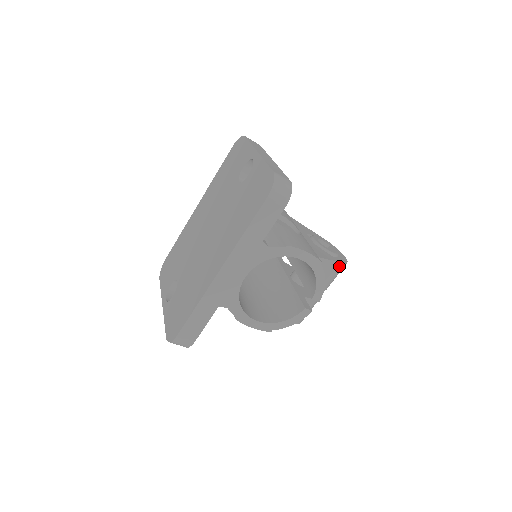
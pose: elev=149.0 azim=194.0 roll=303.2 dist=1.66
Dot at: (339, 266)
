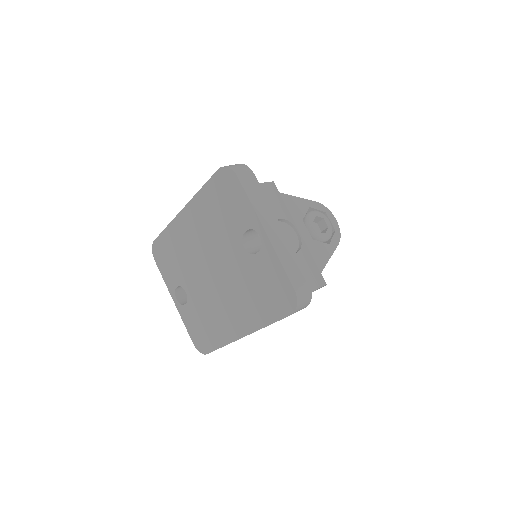
Dot at: occluded
